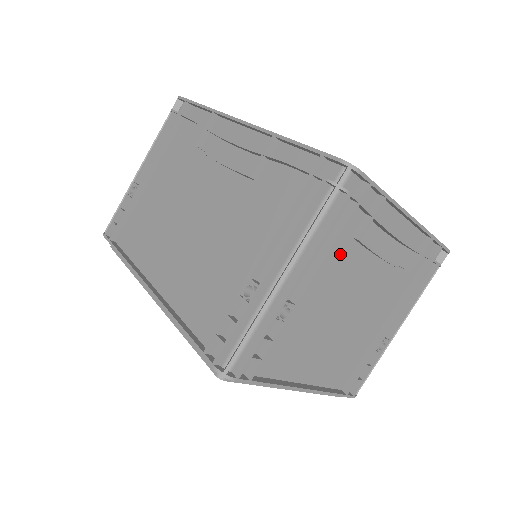
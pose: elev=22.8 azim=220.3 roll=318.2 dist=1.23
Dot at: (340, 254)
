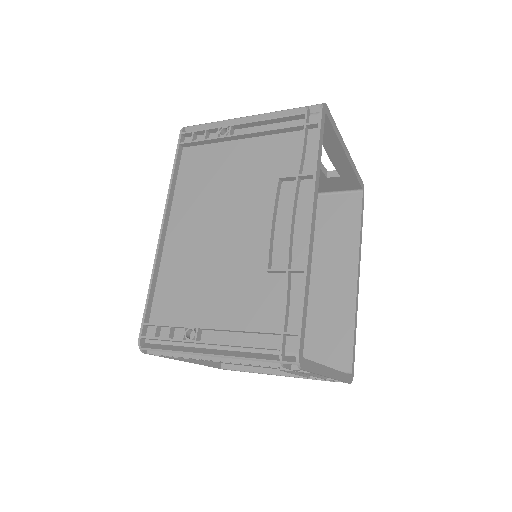
Dot at: occluded
